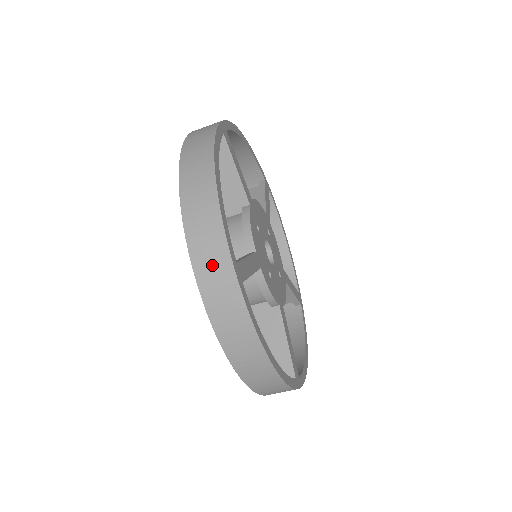
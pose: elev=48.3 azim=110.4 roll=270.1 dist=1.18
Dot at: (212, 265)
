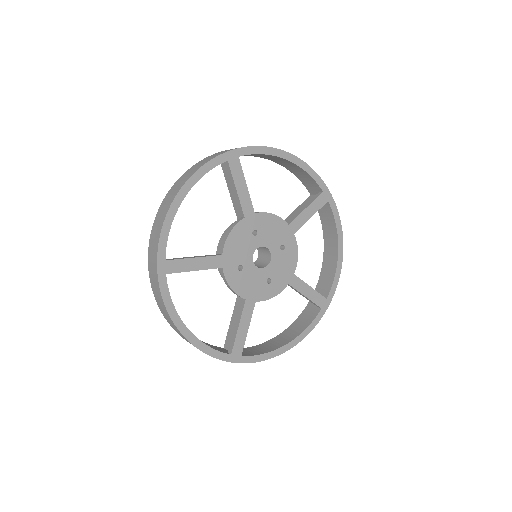
Dot at: occluded
